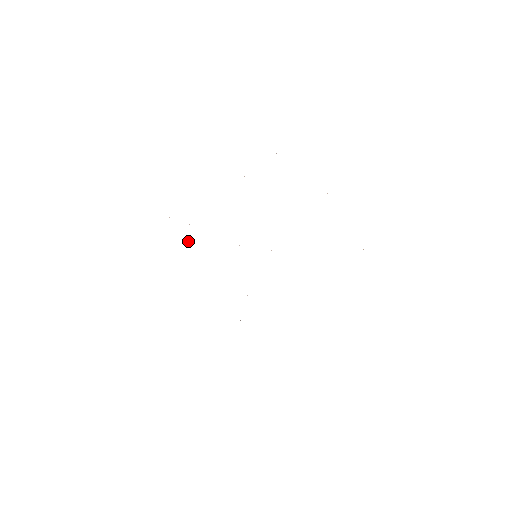
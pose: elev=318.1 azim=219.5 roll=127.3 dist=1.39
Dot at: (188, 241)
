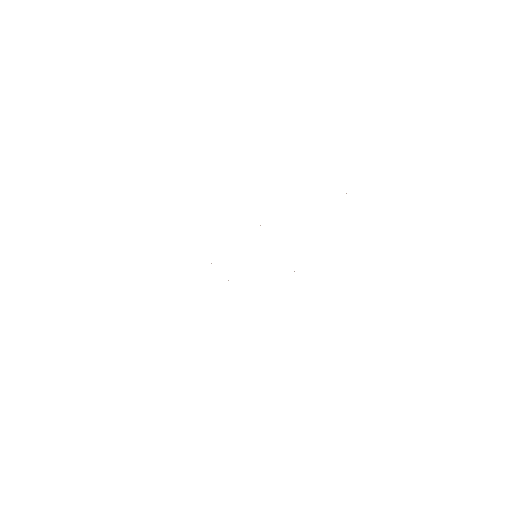
Dot at: occluded
